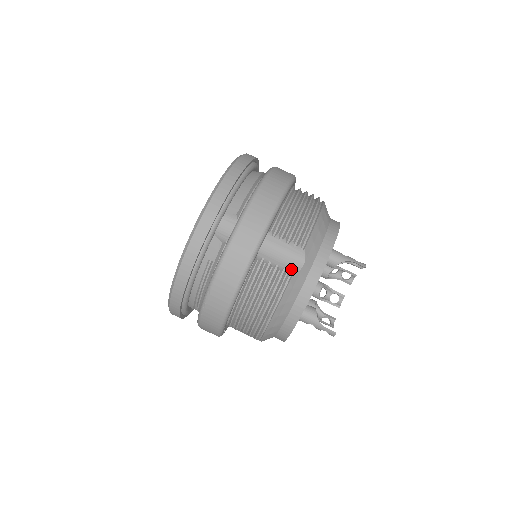
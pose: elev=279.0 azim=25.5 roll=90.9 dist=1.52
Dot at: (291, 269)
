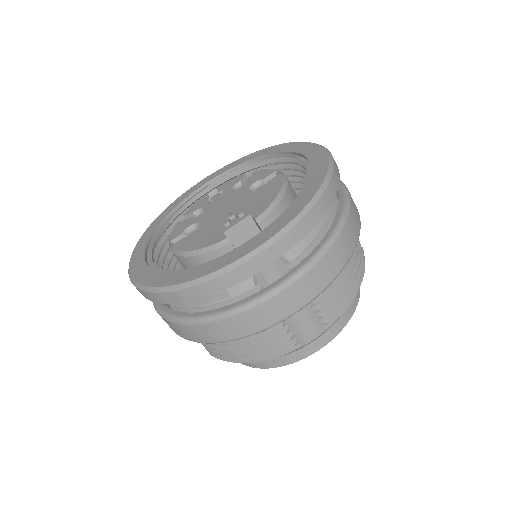
Dot at: (301, 340)
